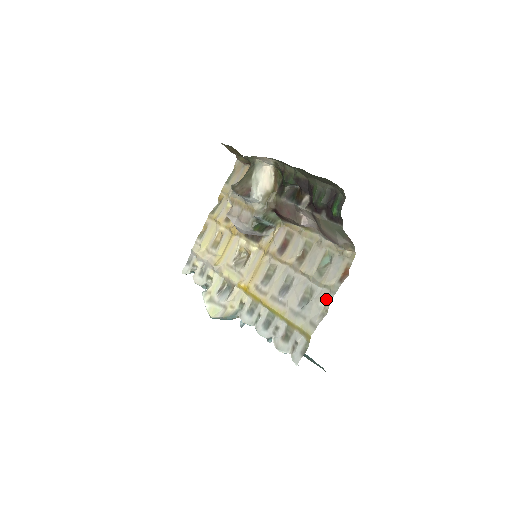
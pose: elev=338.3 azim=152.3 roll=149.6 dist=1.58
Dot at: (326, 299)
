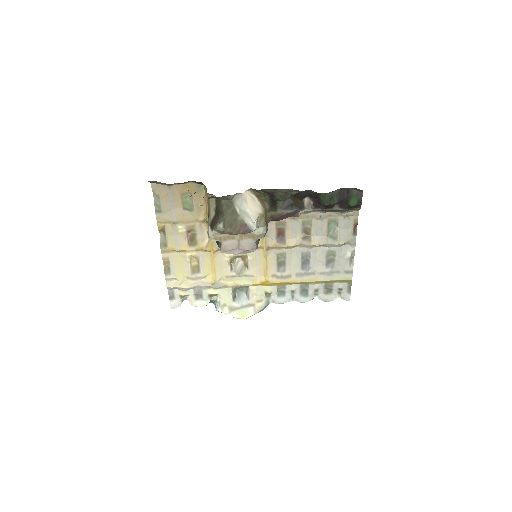
Dot at: (350, 252)
